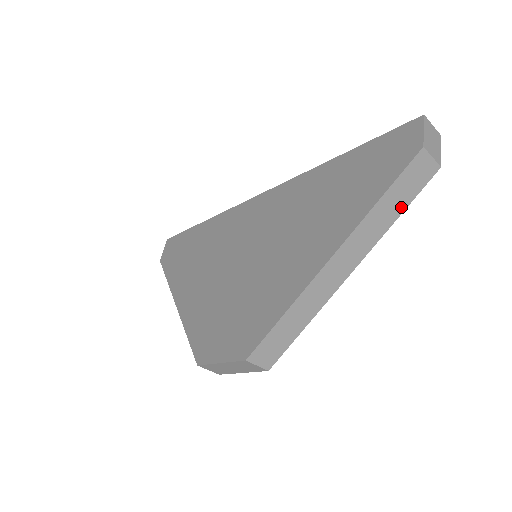
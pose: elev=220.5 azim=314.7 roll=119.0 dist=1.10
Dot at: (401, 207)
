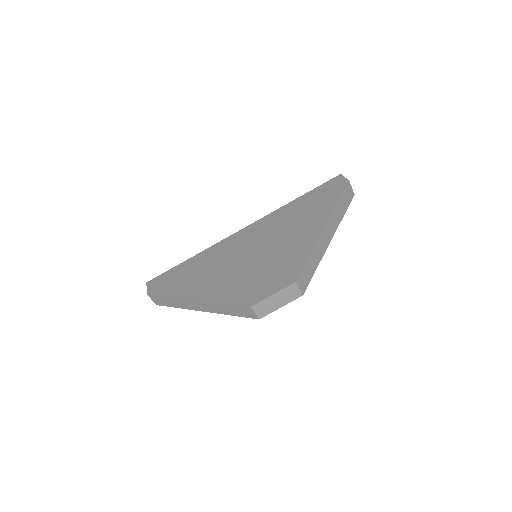
Dot at: (345, 209)
